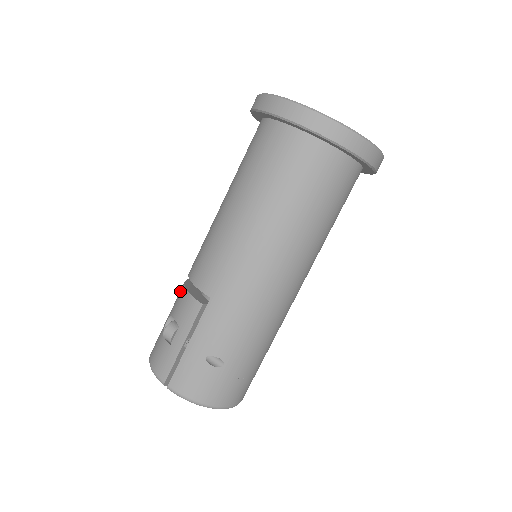
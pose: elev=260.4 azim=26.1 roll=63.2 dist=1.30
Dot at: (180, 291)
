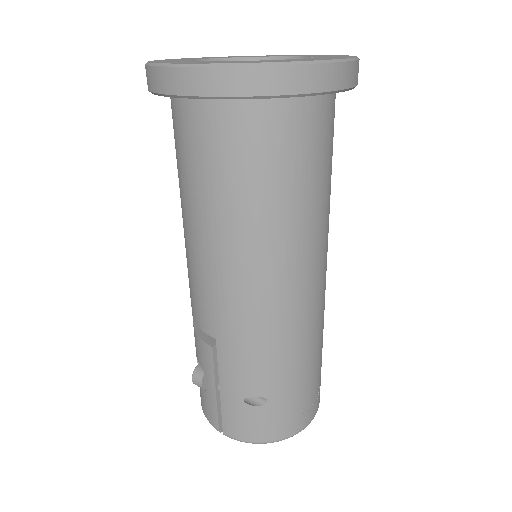
Dot at: occluded
